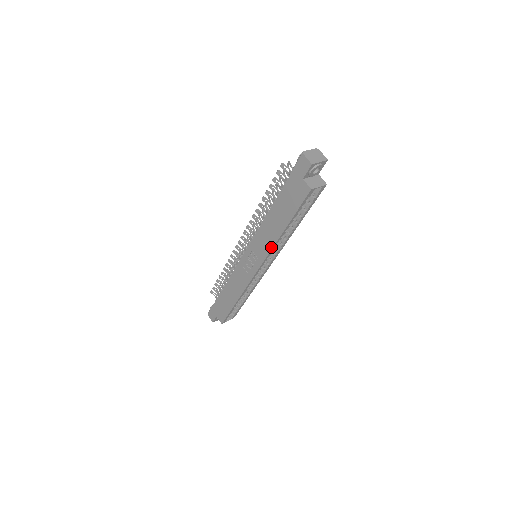
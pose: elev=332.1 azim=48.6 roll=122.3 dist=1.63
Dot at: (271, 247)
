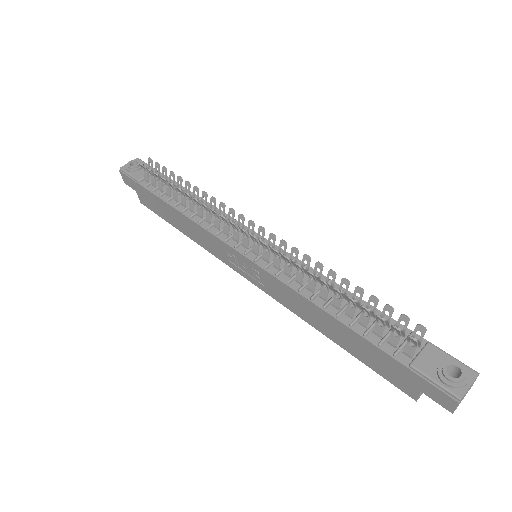
Dot at: (293, 312)
